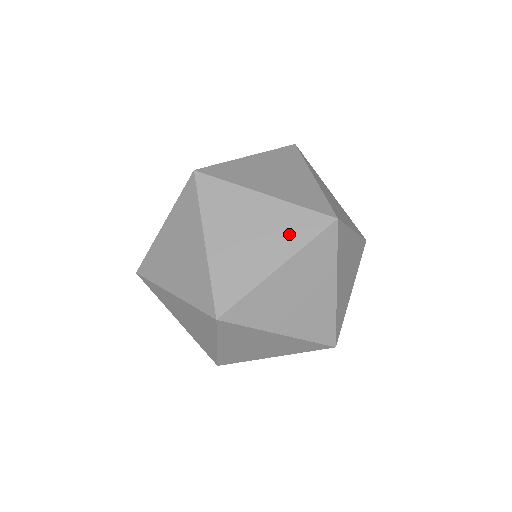
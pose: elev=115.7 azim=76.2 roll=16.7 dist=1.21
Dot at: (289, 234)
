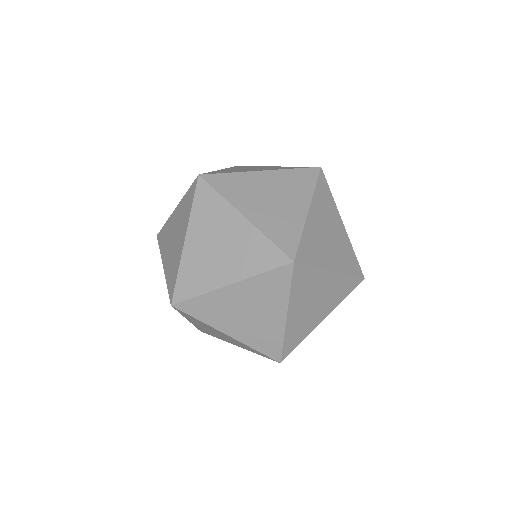
Dot at: occluded
